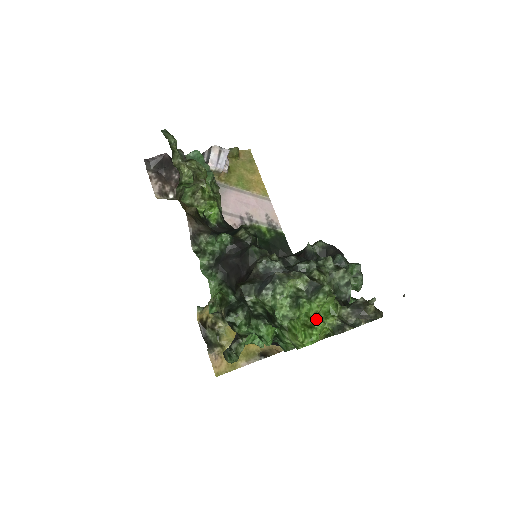
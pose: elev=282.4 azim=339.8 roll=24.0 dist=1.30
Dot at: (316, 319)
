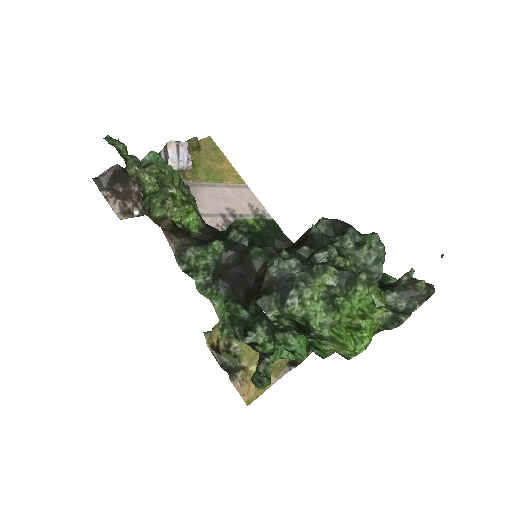
Dot at: (361, 317)
